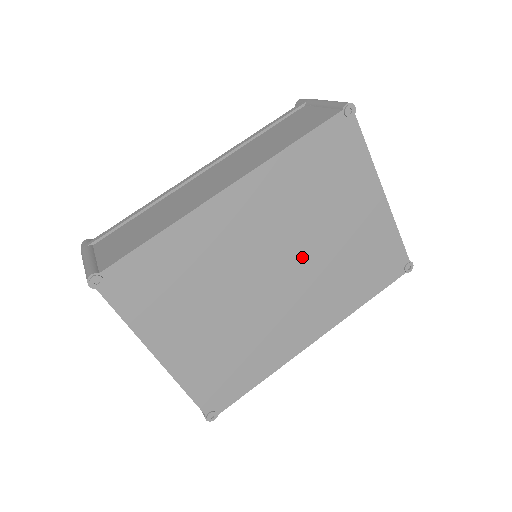
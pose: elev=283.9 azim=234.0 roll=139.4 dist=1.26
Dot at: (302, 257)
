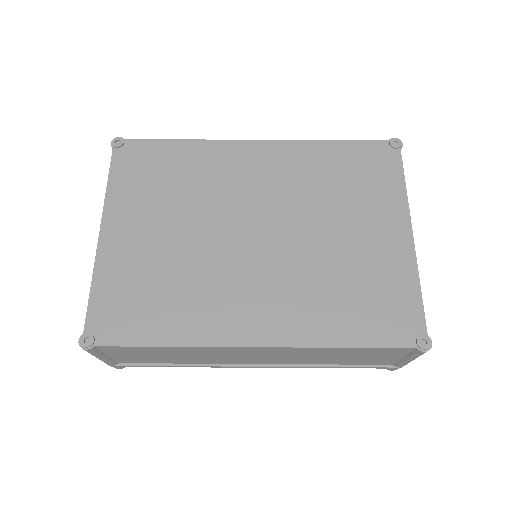
Dot at: (291, 236)
